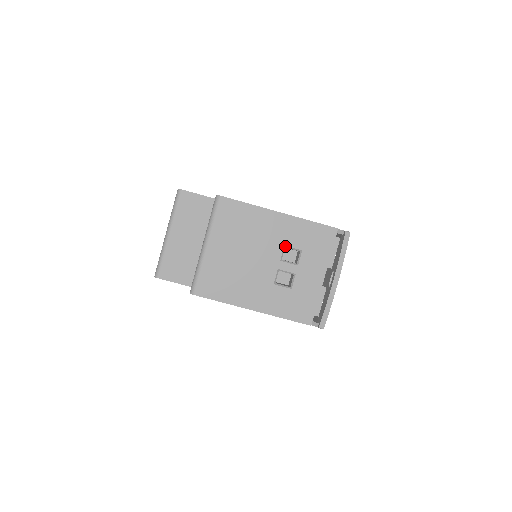
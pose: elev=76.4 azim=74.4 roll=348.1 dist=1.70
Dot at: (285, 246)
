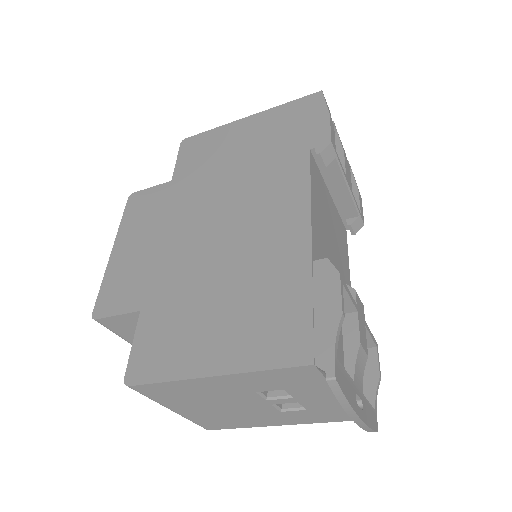
Dot at: (257, 391)
